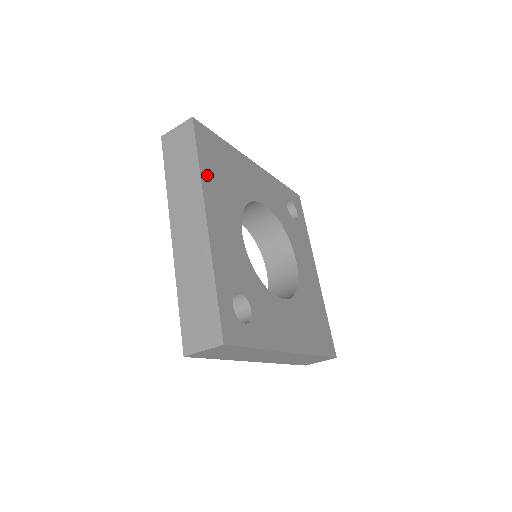
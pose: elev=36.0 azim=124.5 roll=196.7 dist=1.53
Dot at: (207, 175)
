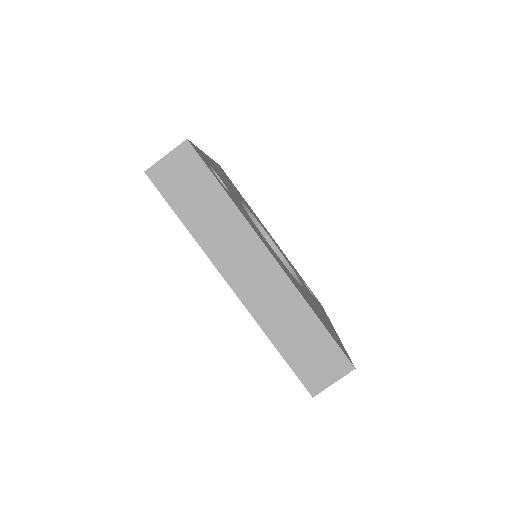
Dot at: (219, 168)
